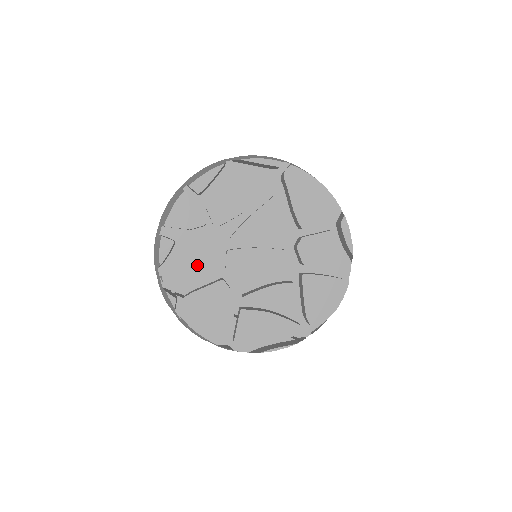
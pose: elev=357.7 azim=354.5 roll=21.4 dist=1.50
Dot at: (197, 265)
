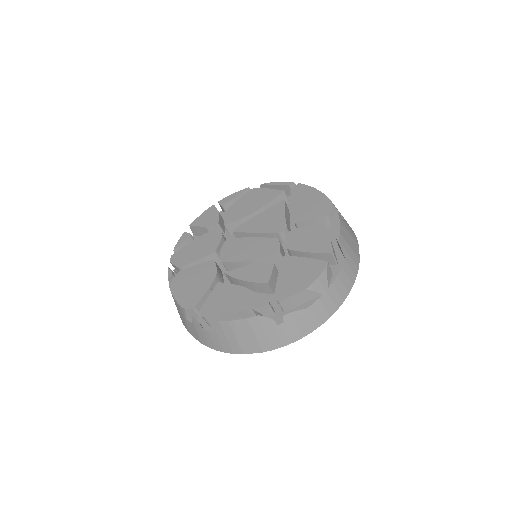
Dot at: (199, 249)
